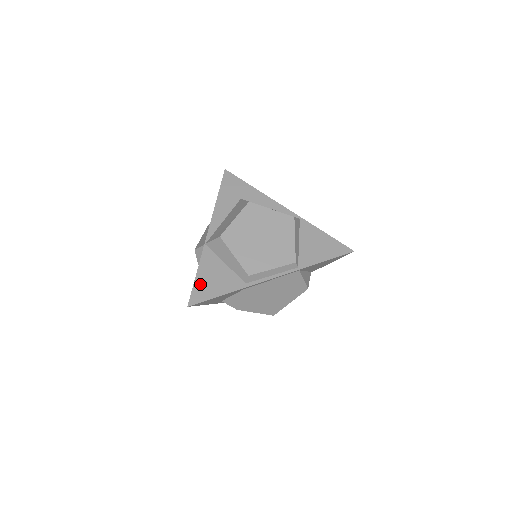
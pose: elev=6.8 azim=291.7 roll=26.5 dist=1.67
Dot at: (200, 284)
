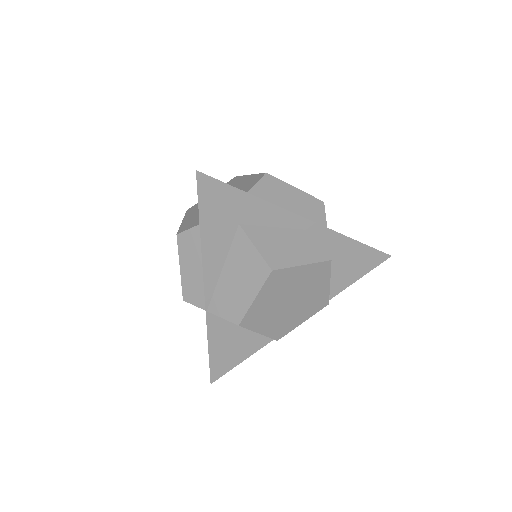
Dot at: (217, 358)
